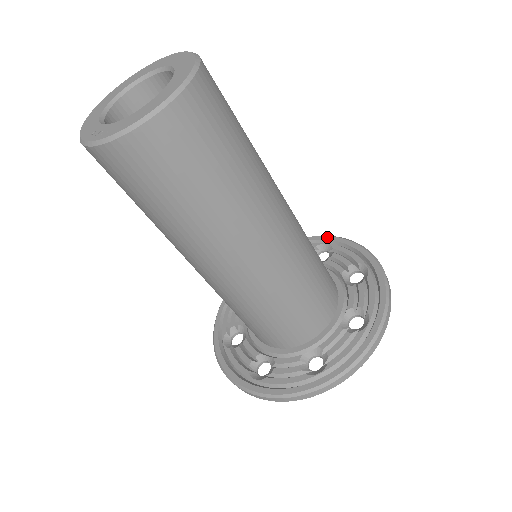
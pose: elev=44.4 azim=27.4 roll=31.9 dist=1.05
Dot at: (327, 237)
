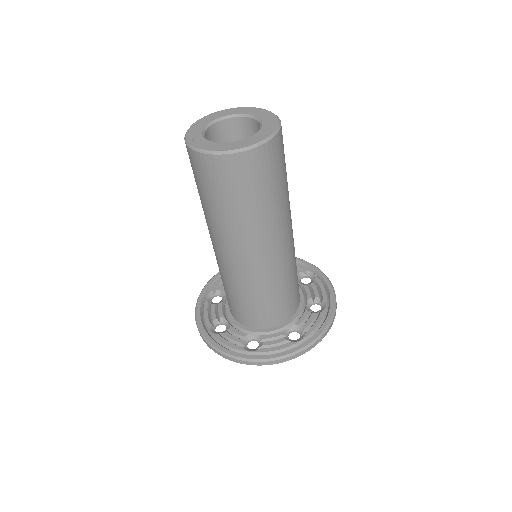
Dot at: (317, 269)
